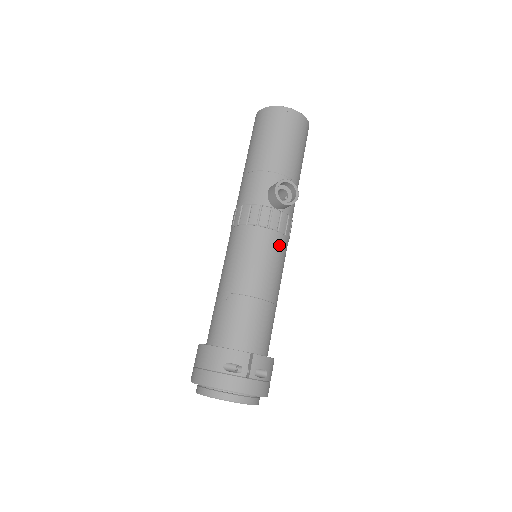
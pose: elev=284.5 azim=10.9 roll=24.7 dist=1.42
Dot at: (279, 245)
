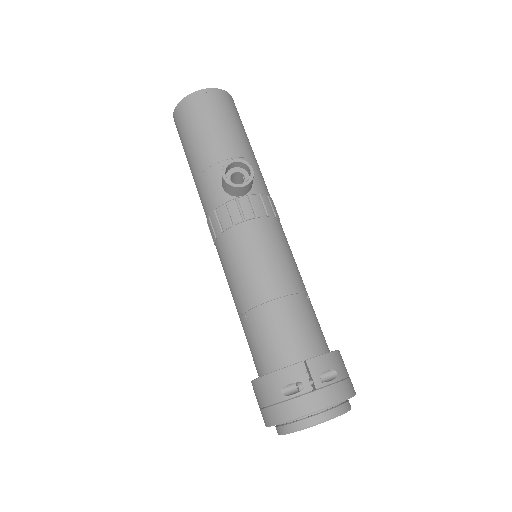
Dot at: (267, 230)
